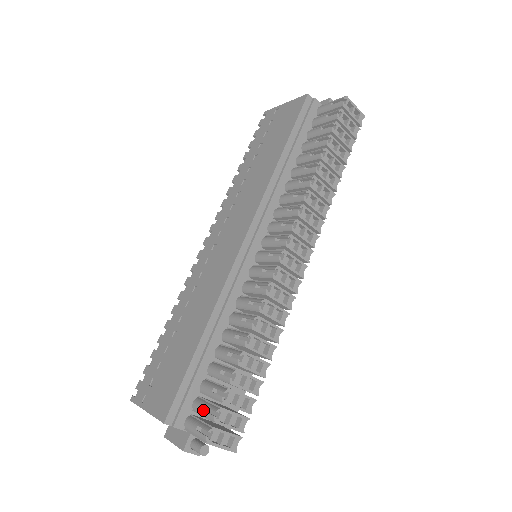
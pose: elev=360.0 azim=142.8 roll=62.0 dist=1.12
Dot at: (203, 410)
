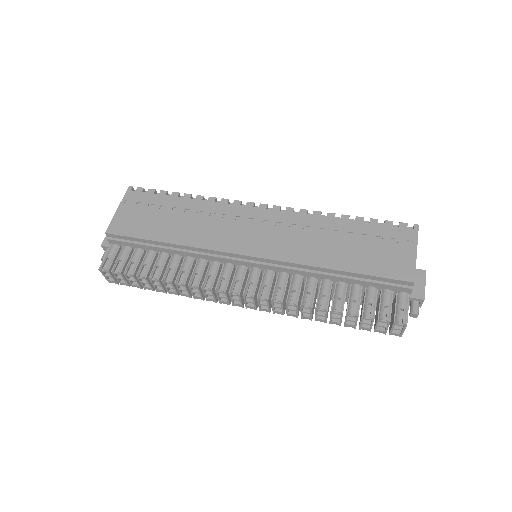
Dot at: (119, 259)
